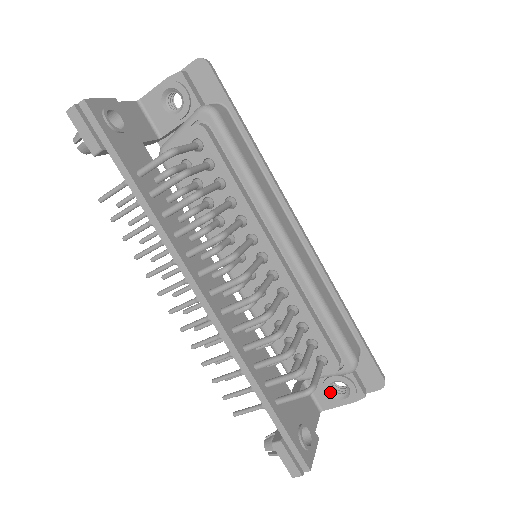
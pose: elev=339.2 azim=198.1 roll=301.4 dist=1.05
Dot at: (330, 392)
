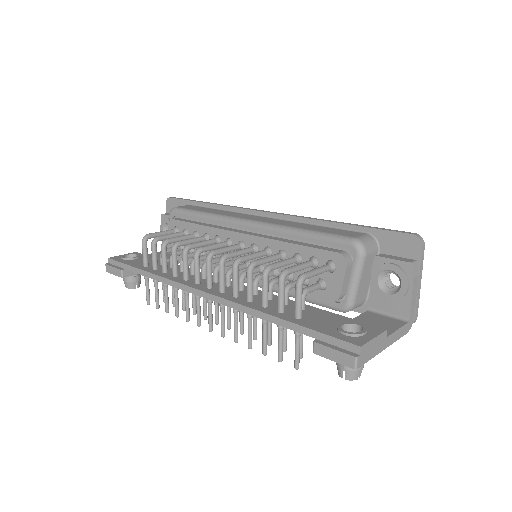
Dot at: (388, 293)
